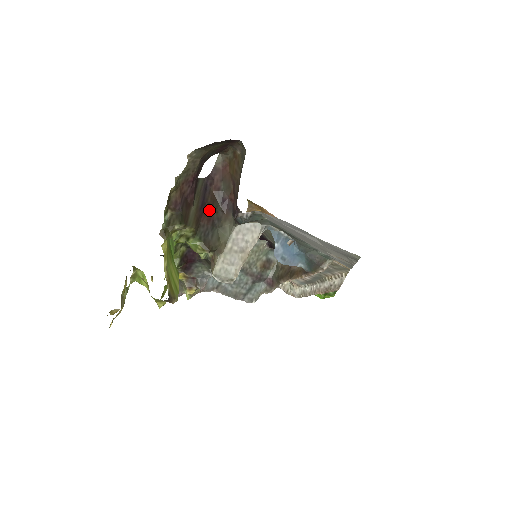
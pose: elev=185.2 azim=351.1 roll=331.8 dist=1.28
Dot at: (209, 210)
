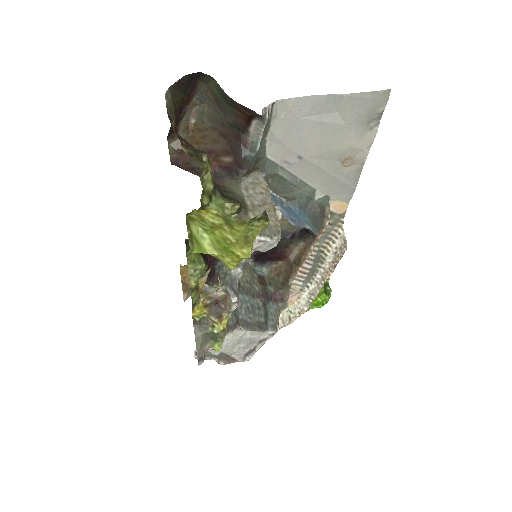
Dot at: occluded
